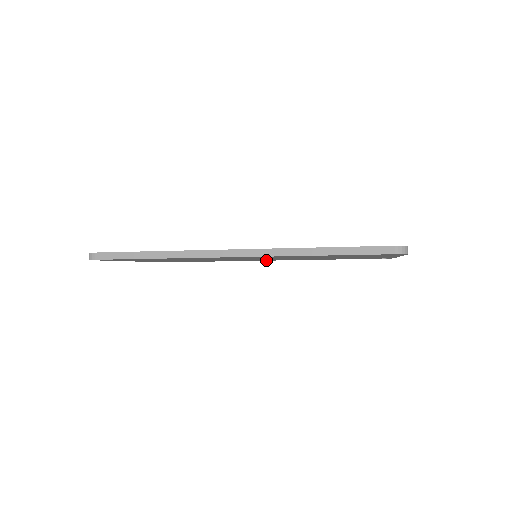
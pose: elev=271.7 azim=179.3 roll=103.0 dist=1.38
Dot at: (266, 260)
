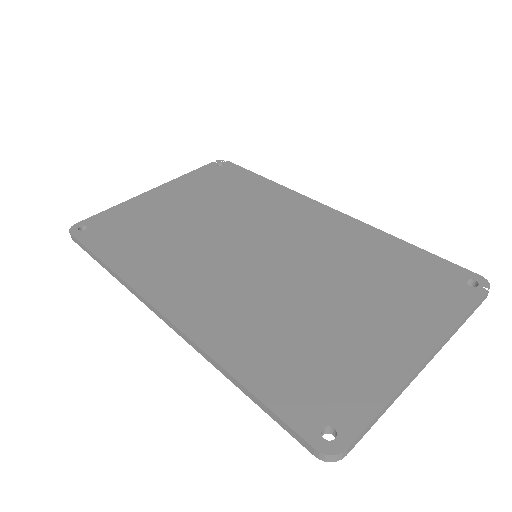
Dot at: occluded
